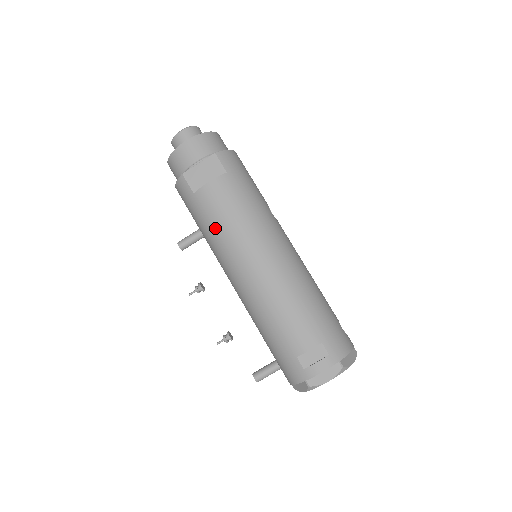
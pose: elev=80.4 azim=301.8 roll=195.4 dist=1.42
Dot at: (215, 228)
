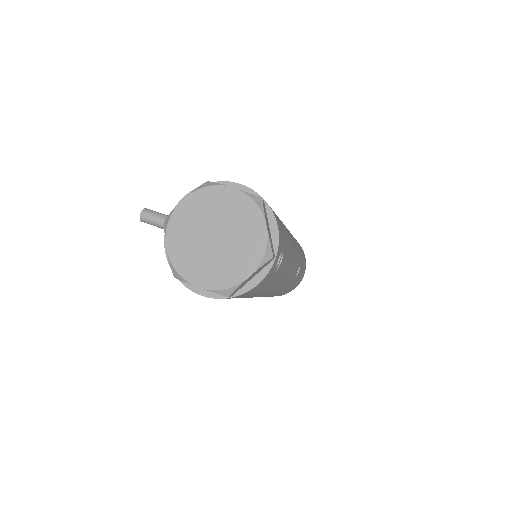
Dot at: occluded
